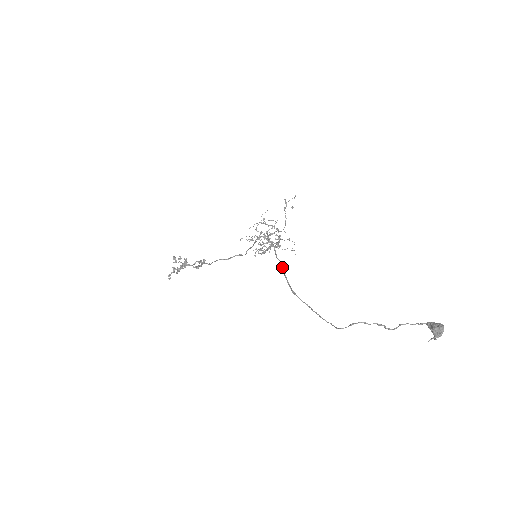
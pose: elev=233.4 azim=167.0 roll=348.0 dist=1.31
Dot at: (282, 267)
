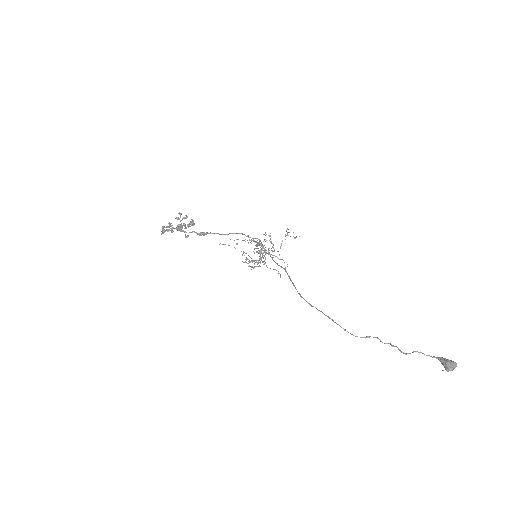
Dot at: (287, 273)
